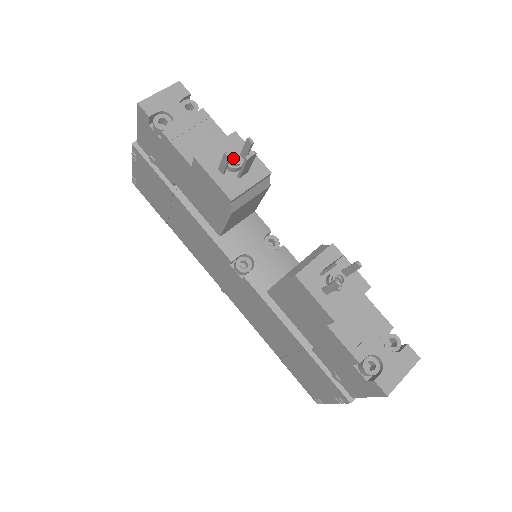
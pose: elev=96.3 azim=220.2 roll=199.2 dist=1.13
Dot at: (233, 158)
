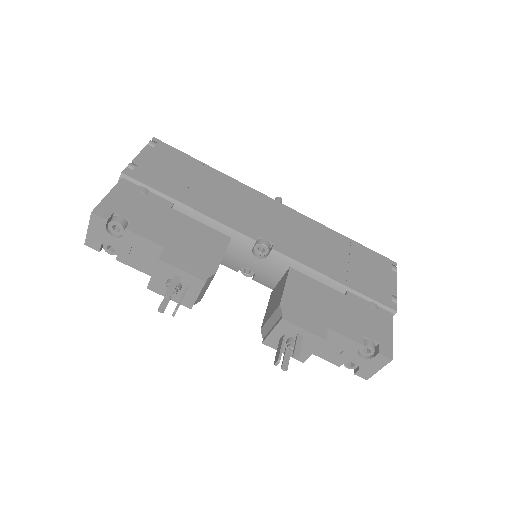
Dot at: occluded
